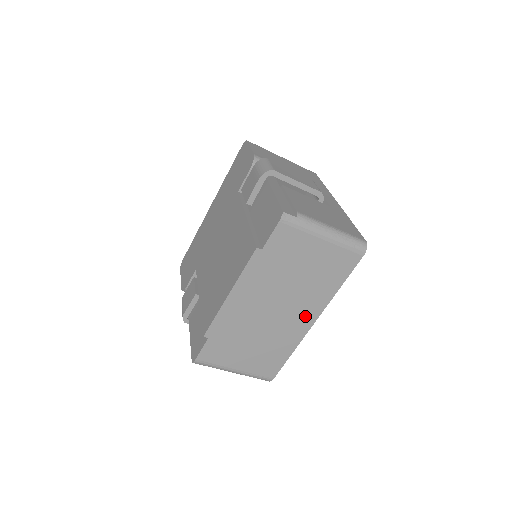
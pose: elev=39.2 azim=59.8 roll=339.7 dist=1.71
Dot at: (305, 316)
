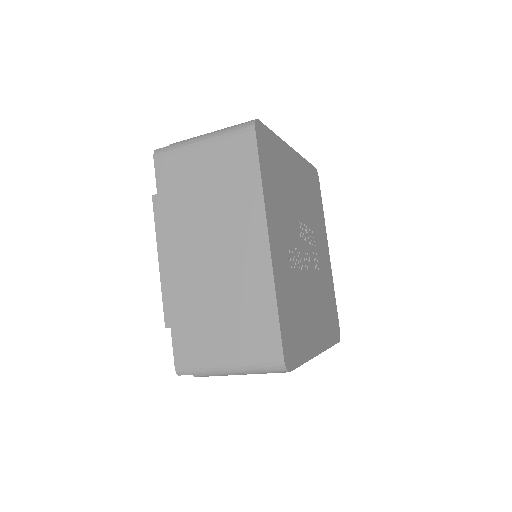
Dot at: (251, 240)
